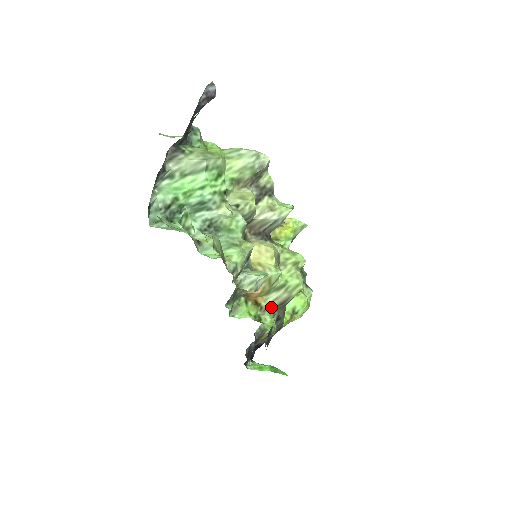
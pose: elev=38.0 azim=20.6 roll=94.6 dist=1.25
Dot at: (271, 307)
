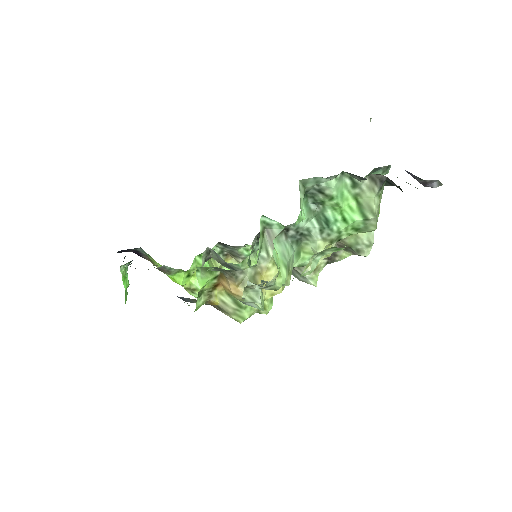
Dot at: (214, 300)
